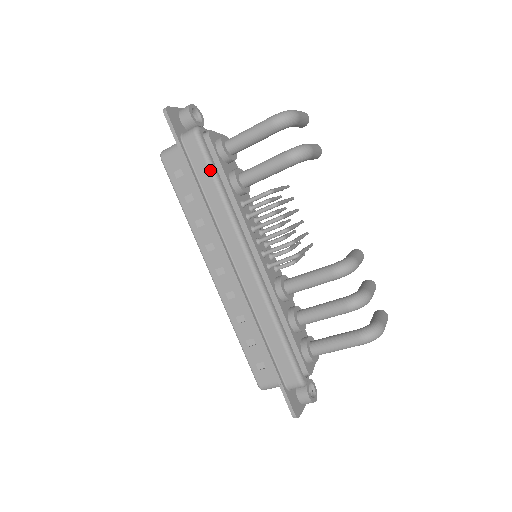
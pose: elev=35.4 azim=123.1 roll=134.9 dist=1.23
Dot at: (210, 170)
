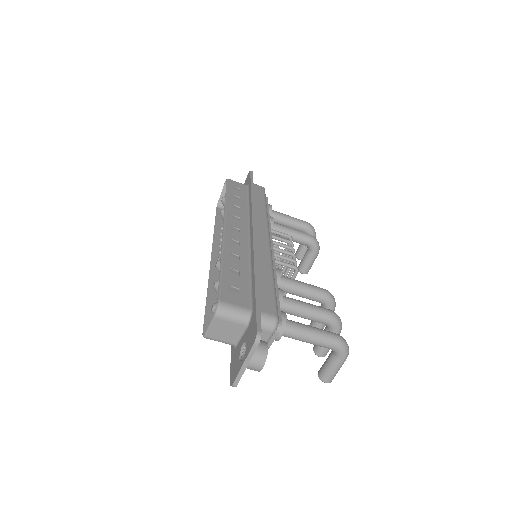
Dot at: (265, 199)
